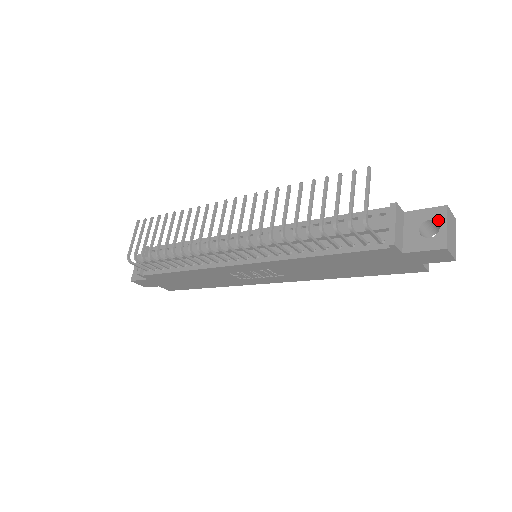
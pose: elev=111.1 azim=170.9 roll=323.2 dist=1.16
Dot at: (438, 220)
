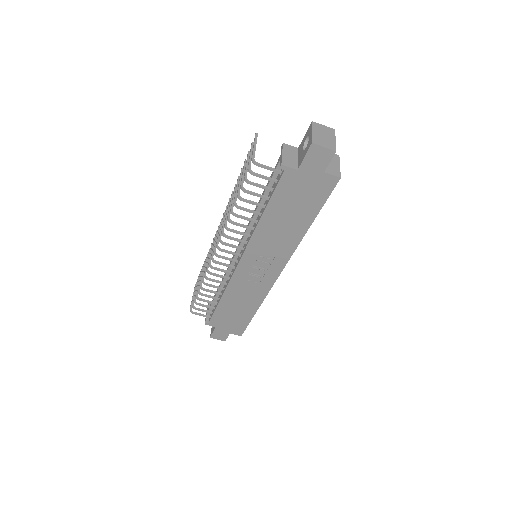
Dot at: (309, 133)
